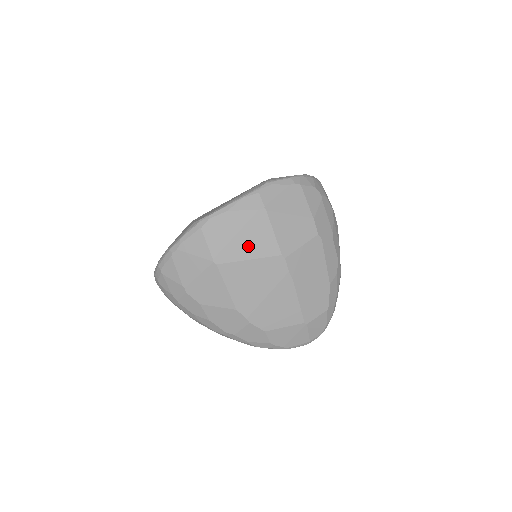
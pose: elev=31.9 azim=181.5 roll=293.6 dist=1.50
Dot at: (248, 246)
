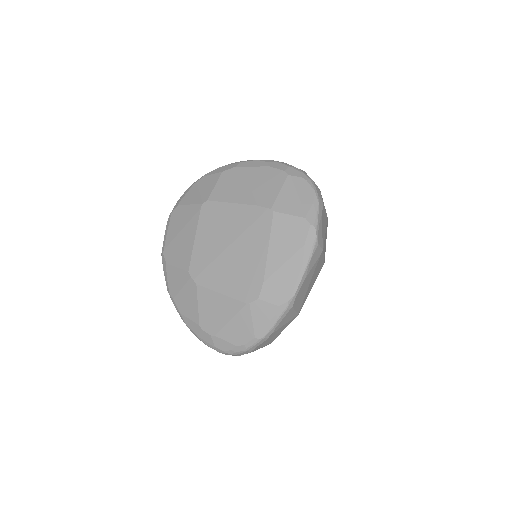
Dot at: (313, 282)
